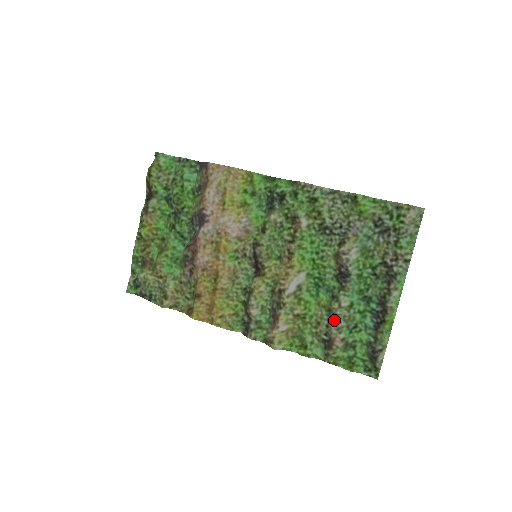
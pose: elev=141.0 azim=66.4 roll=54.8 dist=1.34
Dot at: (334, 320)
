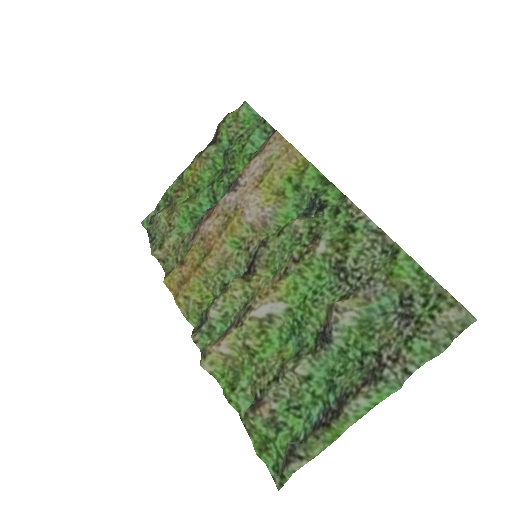
Dot at: (280, 381)
